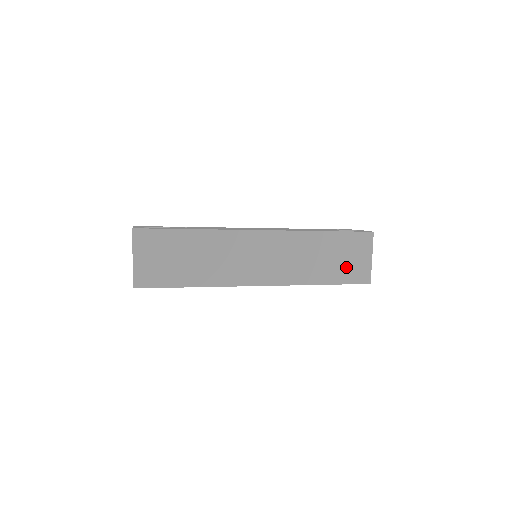
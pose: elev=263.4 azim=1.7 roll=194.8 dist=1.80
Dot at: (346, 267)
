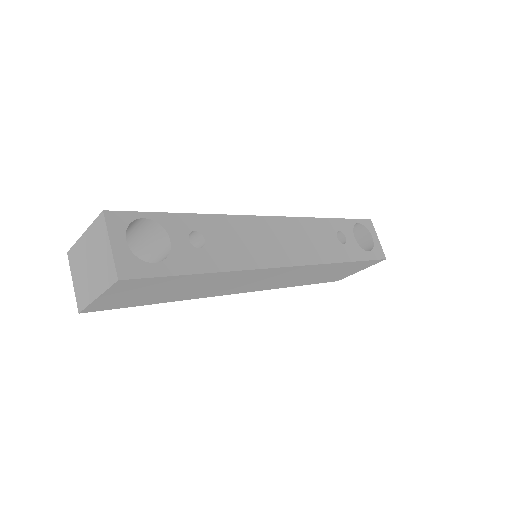
Dot at: (333, 276)
